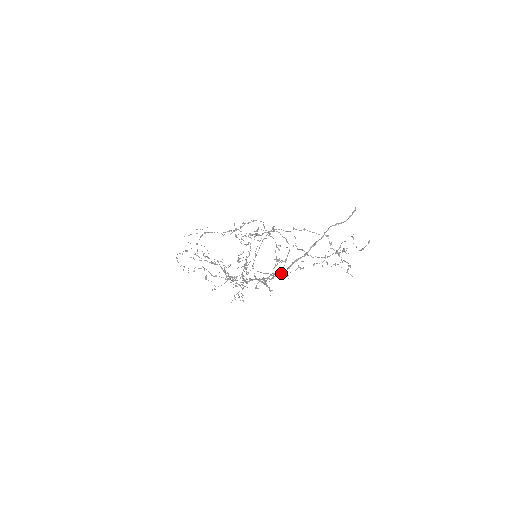
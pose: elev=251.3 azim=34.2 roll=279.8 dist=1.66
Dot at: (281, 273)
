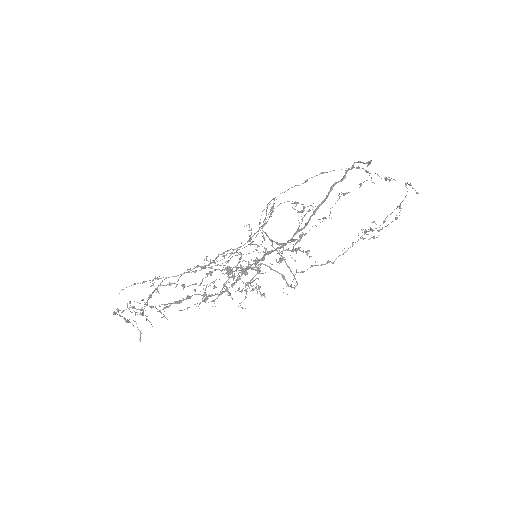
Dot at: (319, 206)
